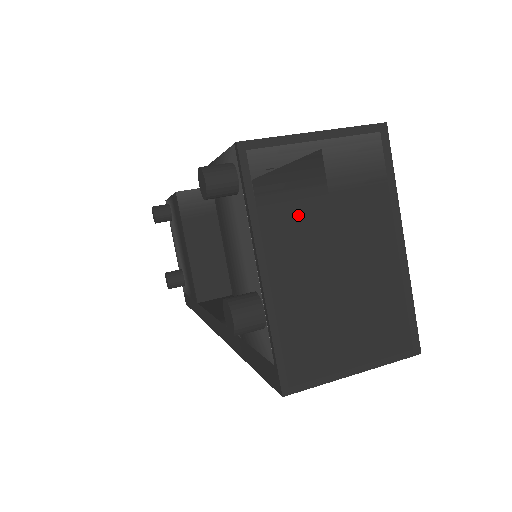
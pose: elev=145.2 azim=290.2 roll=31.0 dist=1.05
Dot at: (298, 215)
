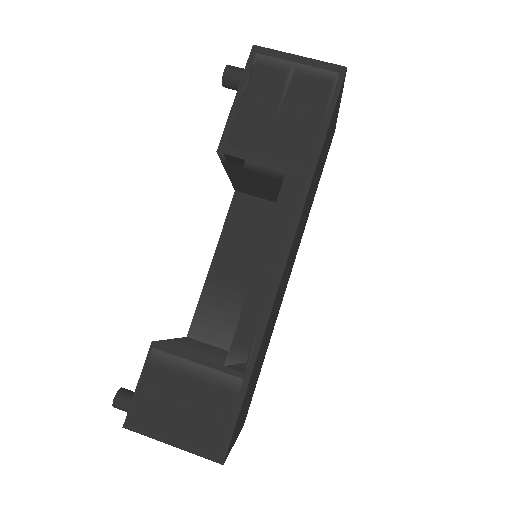
Dot at: occluded
